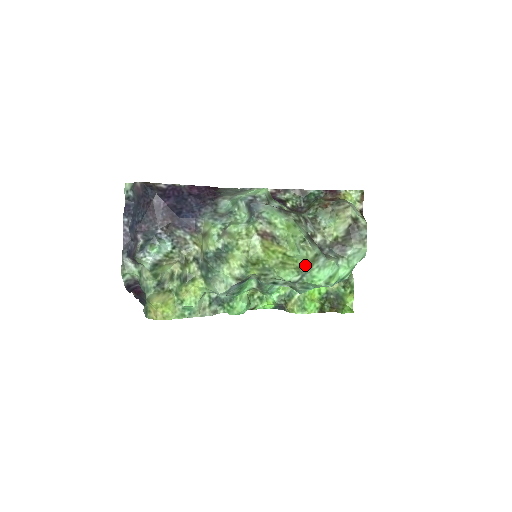
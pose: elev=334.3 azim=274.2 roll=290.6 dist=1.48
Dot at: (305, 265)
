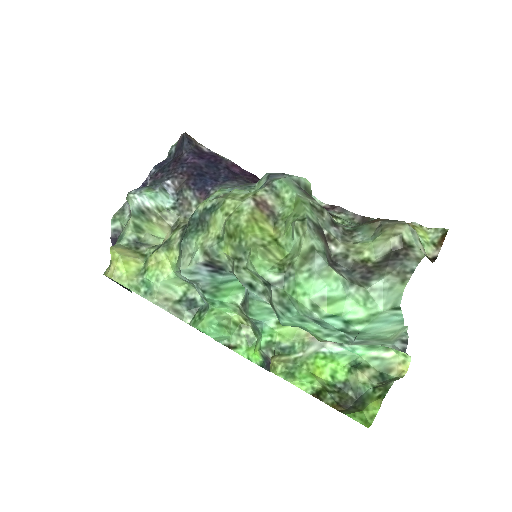
Dot at: (293, 261)
